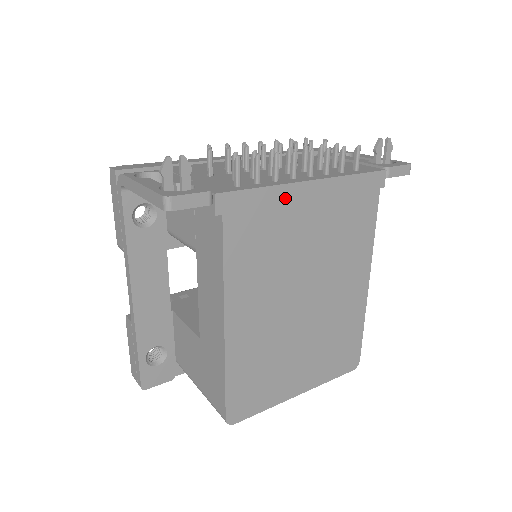
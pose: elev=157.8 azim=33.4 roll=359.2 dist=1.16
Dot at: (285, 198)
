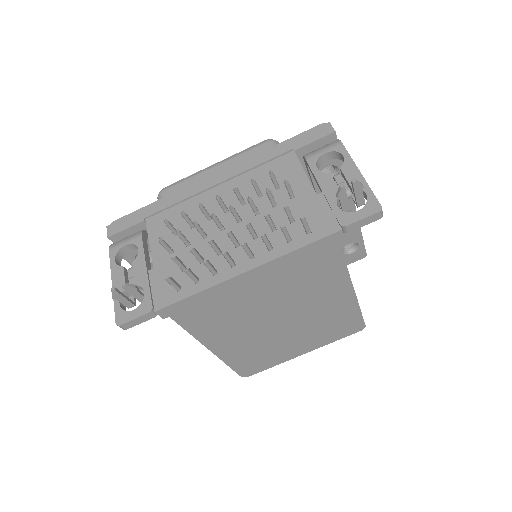
Dot at: (223, 289)
